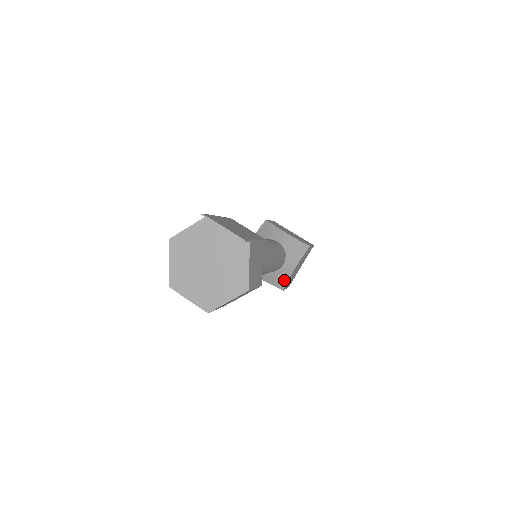
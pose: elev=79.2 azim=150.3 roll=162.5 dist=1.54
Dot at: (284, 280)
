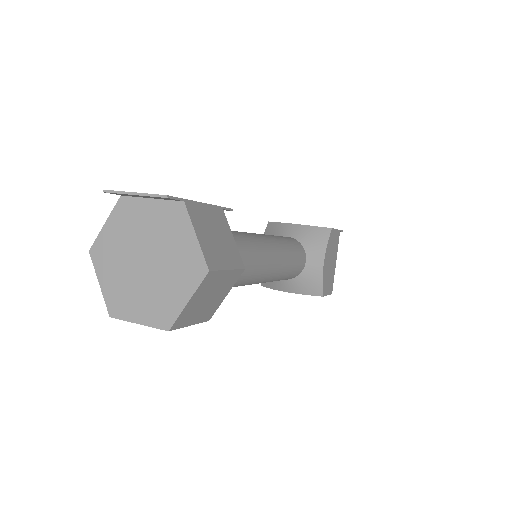
Dot at: (317, 282)
